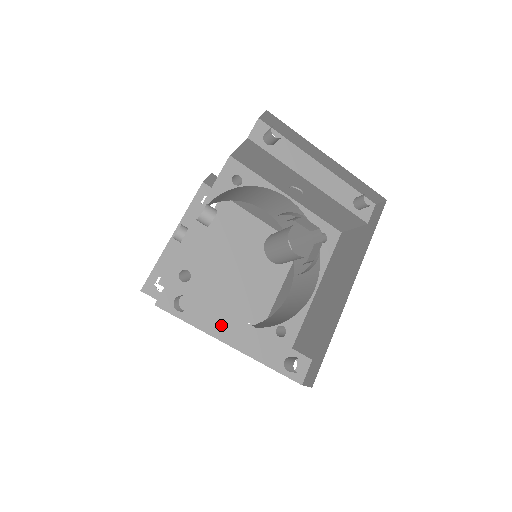
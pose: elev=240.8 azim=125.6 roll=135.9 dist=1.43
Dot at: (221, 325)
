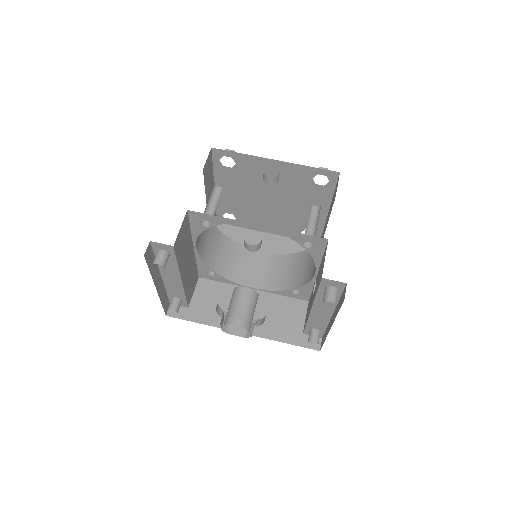
Dot at: (169, 271)
